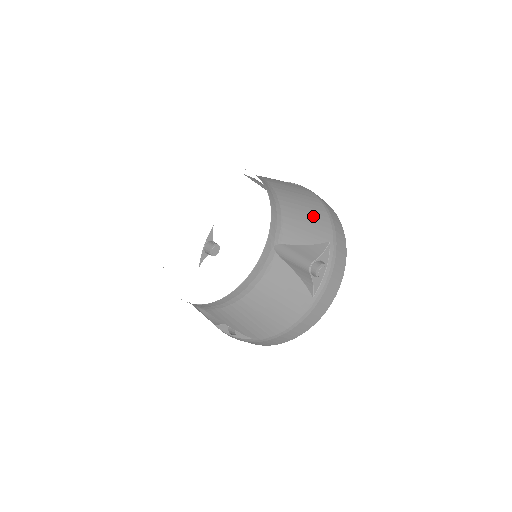
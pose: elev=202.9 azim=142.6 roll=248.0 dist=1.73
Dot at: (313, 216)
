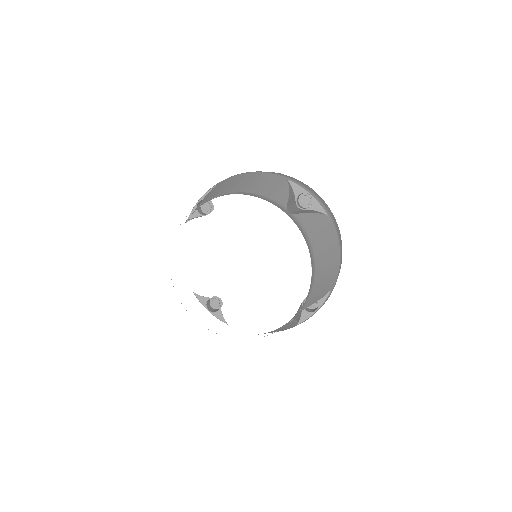
Dot at: (331, 272)
